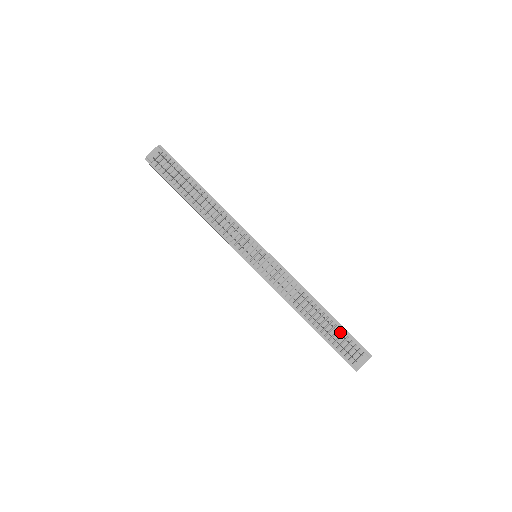
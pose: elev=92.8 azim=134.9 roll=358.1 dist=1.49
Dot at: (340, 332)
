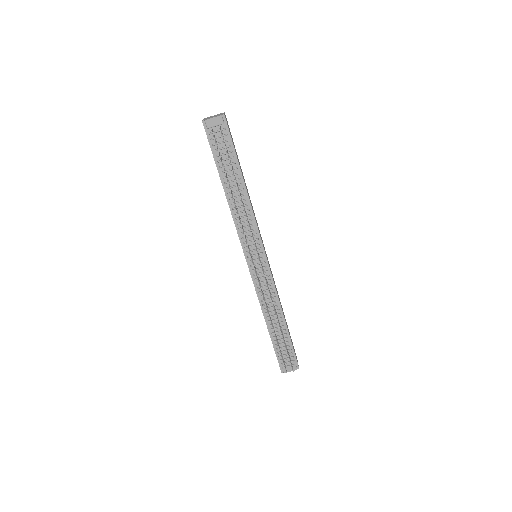
Dot at: (287, 344)
